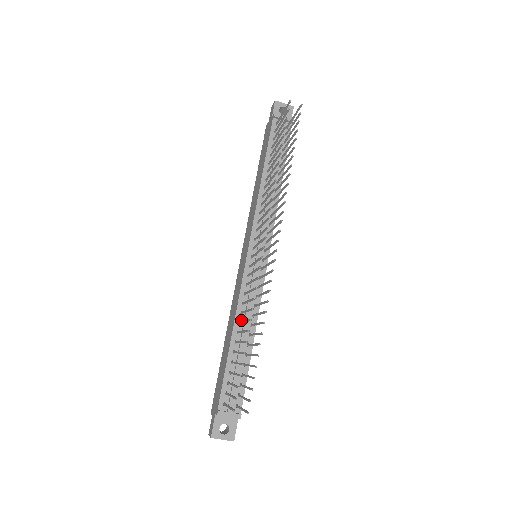
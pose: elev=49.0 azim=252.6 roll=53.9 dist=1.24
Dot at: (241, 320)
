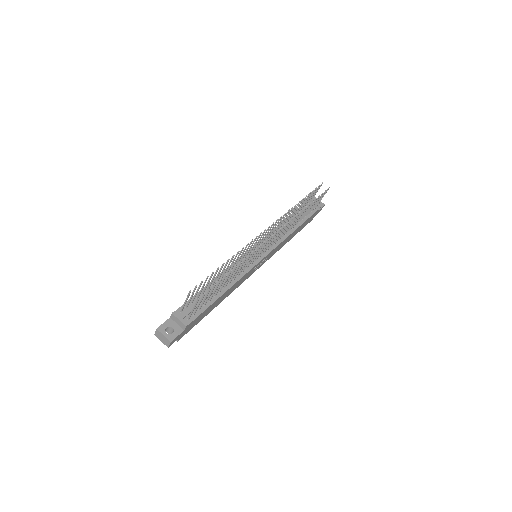
Dot at: (224, 276)
